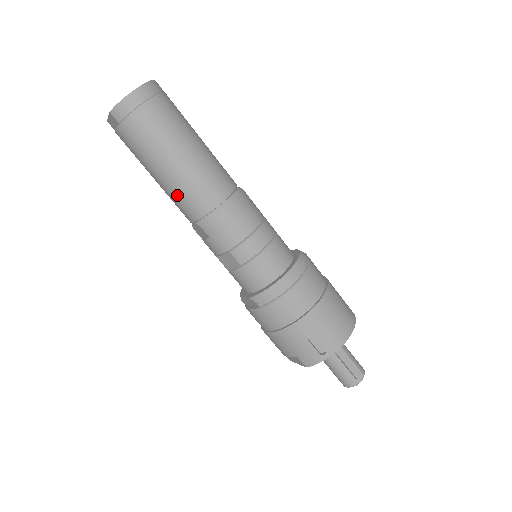
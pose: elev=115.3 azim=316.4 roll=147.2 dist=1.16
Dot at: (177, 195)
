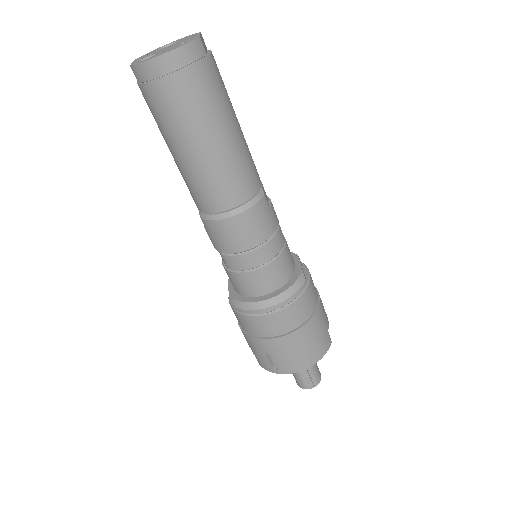
Dot at: (185, 180)
